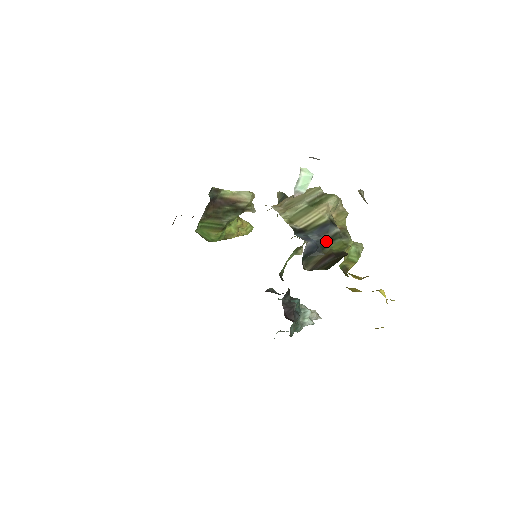
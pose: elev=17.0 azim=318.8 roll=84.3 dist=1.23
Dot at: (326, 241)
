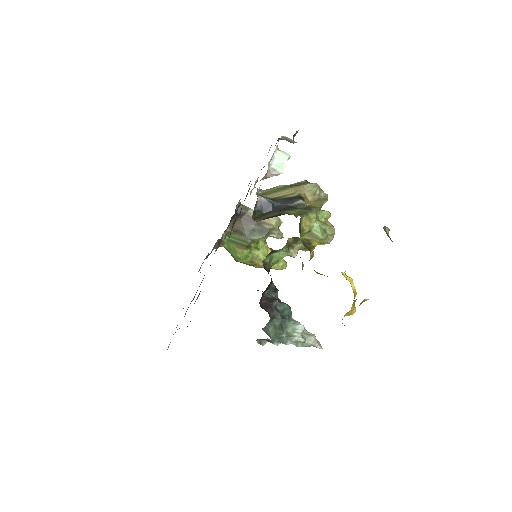
Dot at: (287, 207)
